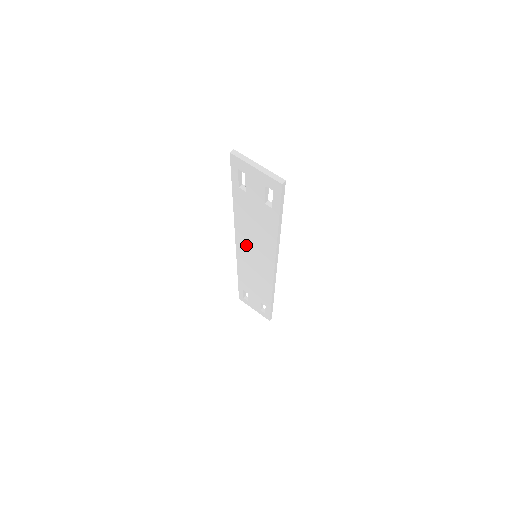
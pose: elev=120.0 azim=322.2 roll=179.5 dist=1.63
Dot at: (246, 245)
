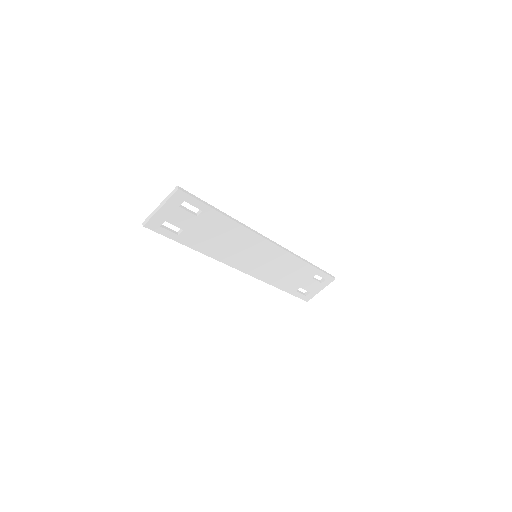
Dot at: (242, 260)
